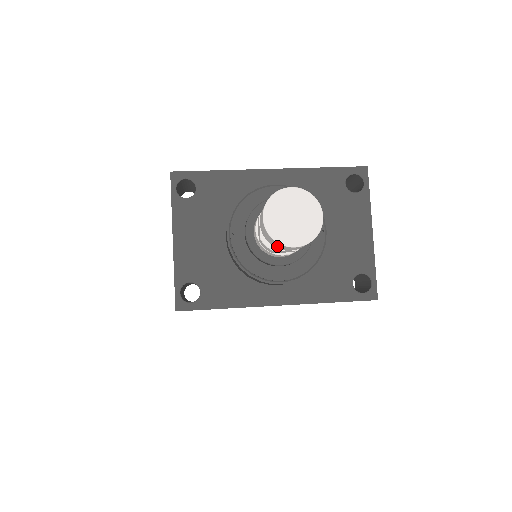
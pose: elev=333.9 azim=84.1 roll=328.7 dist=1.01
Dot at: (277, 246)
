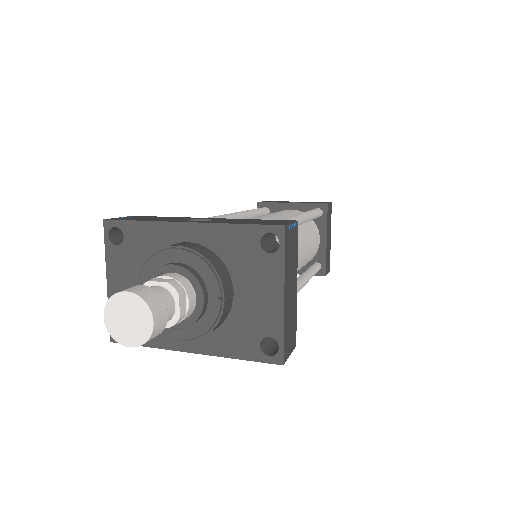
Dot at: occluded
